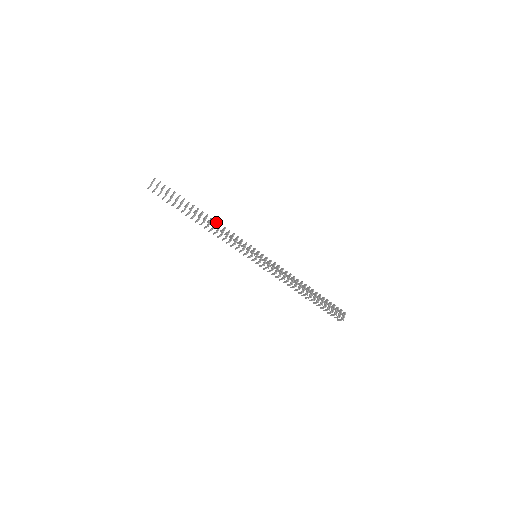
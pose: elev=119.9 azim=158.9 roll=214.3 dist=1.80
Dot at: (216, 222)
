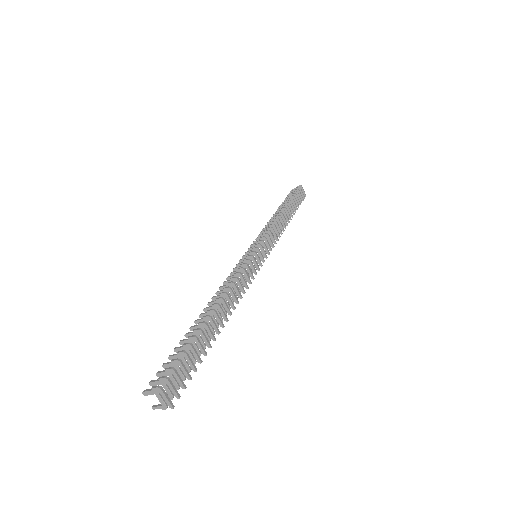
Dot at: (228, 296)
